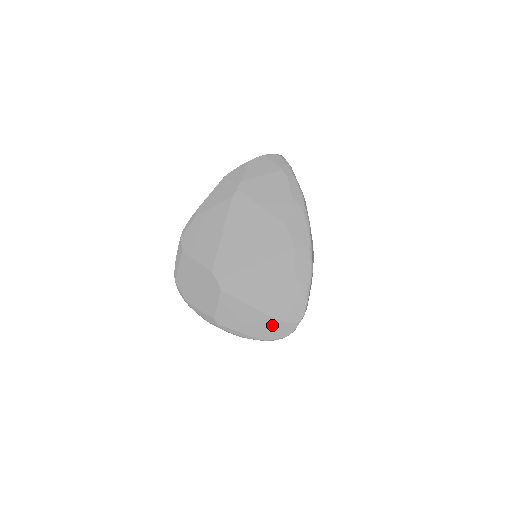
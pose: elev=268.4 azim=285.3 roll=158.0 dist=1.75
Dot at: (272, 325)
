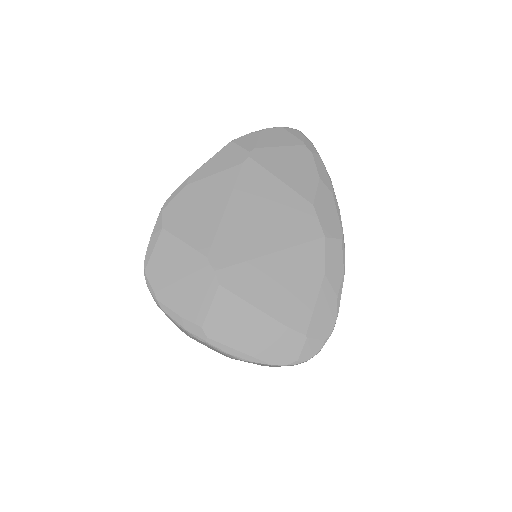
Dot at: (289, 341)
